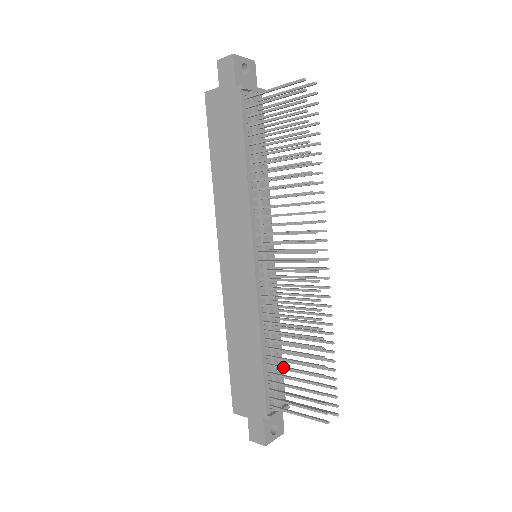
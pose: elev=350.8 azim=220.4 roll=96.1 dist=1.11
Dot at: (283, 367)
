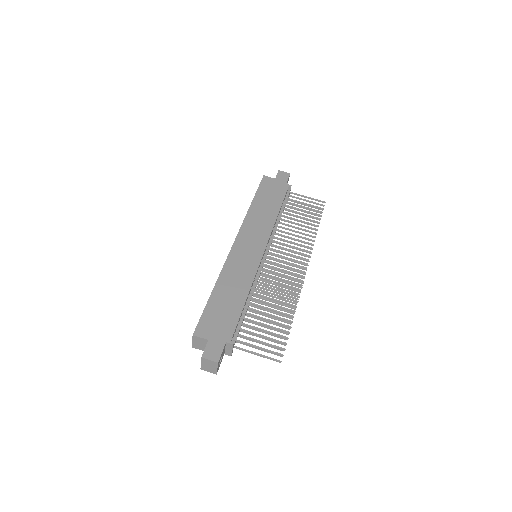
Dot at: occluded
